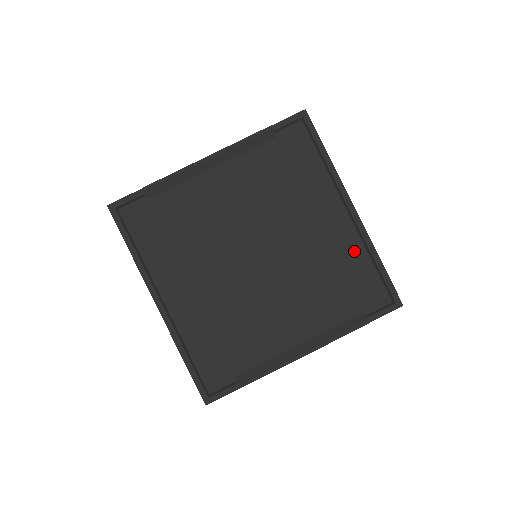
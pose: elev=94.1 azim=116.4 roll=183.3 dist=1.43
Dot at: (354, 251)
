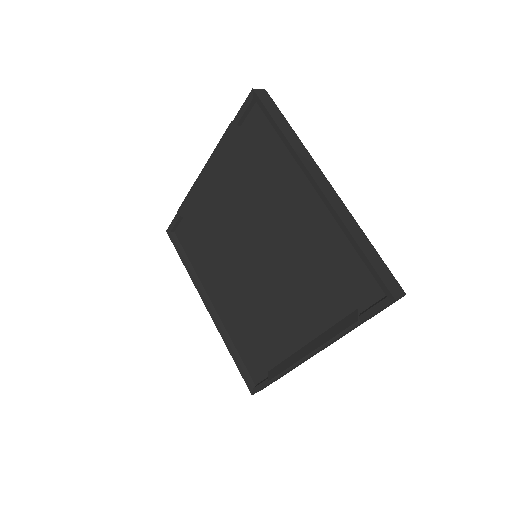
Dot at: (333, 236)
